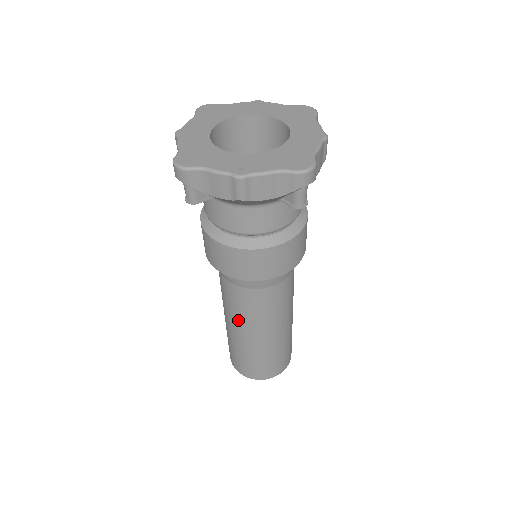
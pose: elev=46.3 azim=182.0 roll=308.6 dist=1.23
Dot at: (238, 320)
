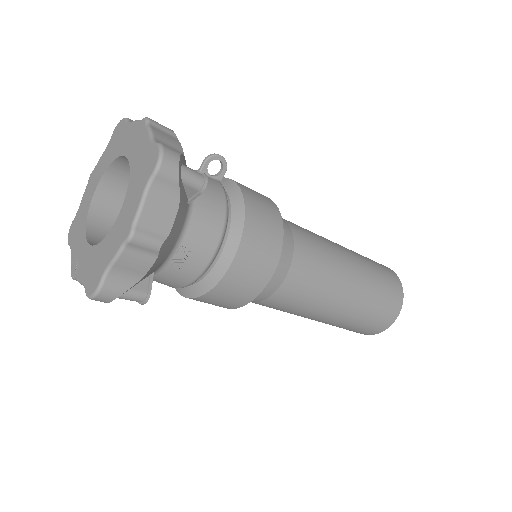
Dot at: occluded
